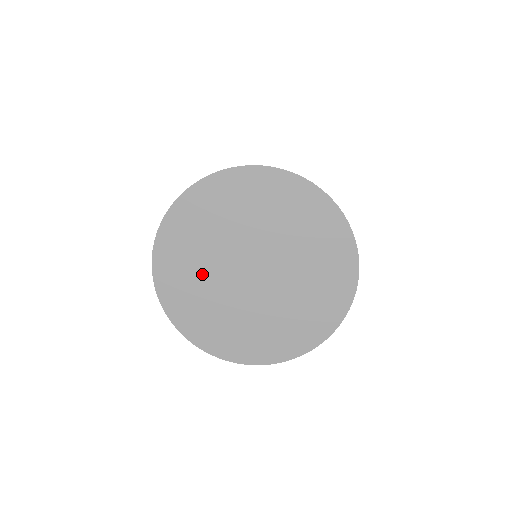
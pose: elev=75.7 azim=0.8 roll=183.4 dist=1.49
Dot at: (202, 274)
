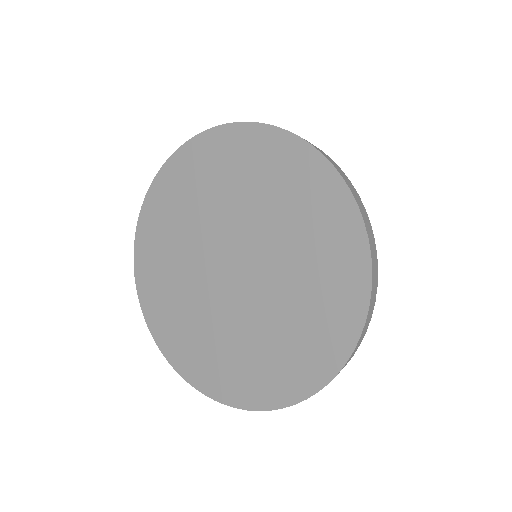
Dot at: (179, 278)
